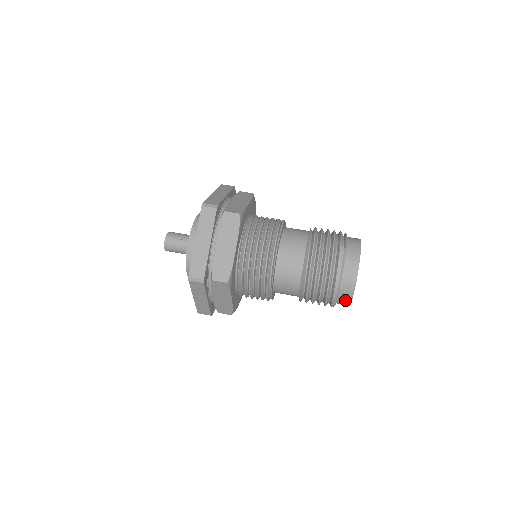
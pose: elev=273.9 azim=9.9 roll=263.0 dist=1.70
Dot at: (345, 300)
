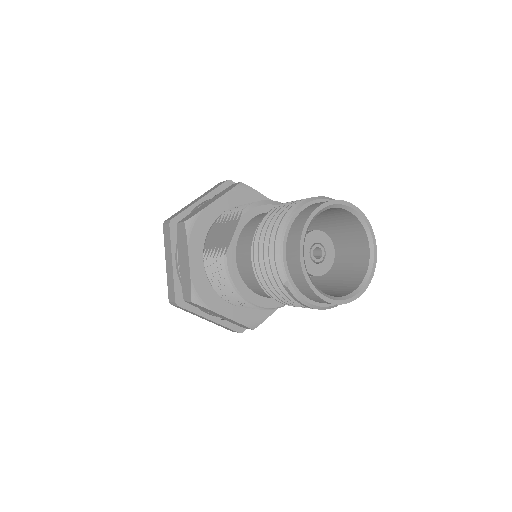
Dot at: occluded
